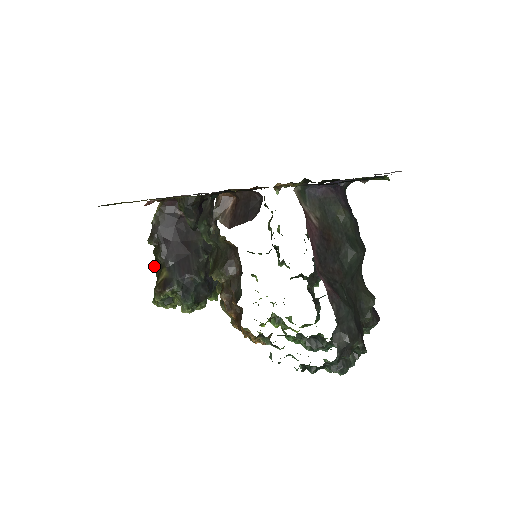
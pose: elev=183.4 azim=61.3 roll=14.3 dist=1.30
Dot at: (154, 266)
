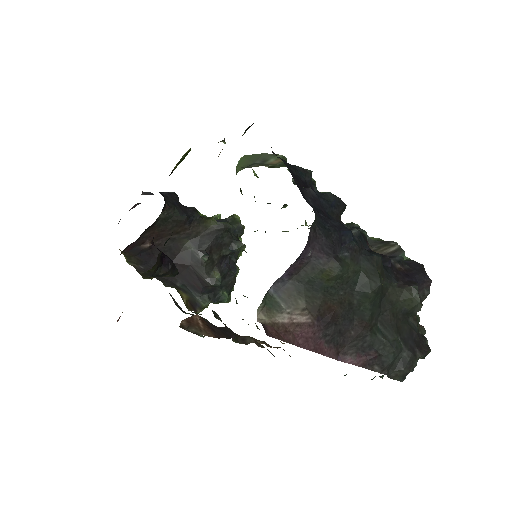
Dot at: occluded
